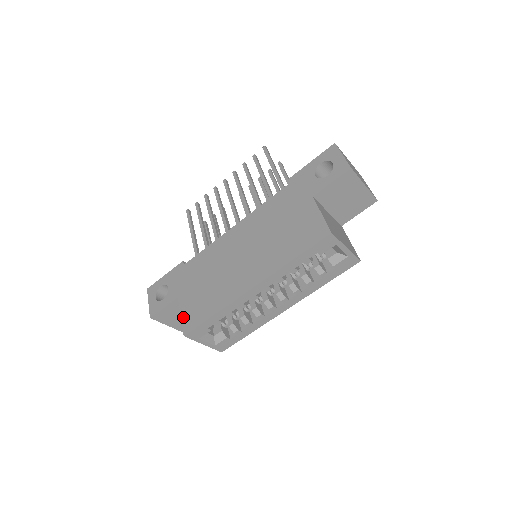
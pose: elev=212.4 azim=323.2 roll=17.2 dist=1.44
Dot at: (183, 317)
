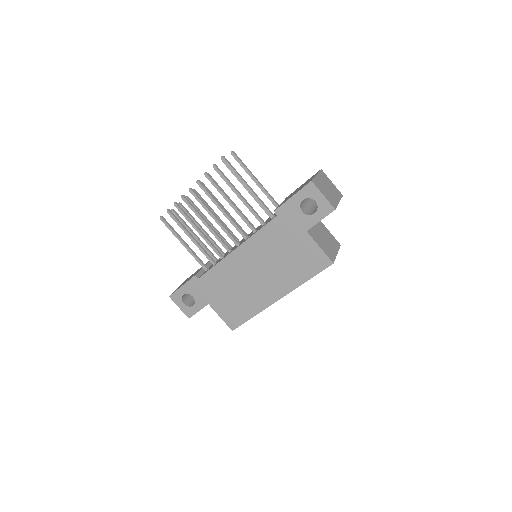
Dot at: (224, 319)
